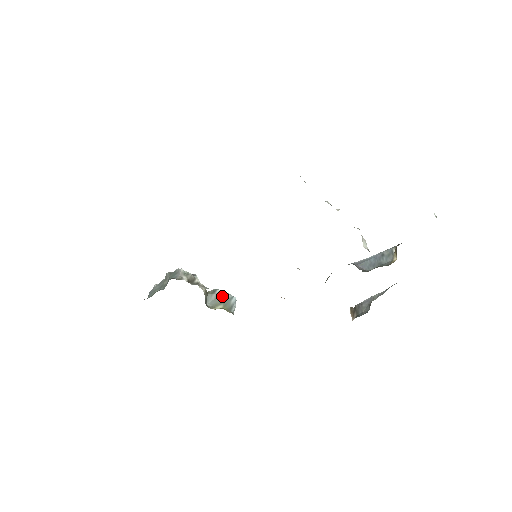
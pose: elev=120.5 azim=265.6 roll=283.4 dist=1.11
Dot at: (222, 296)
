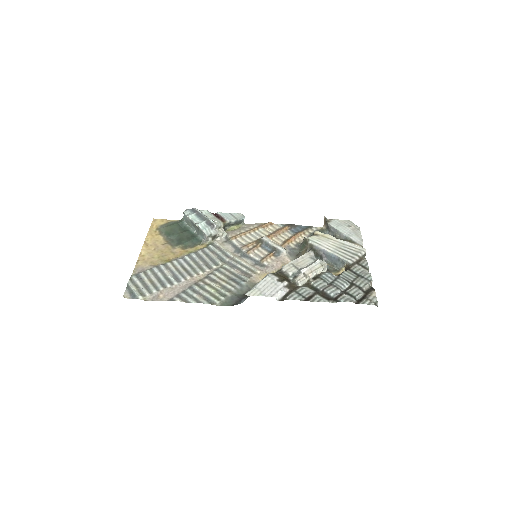
Dot at: (235, 223)
